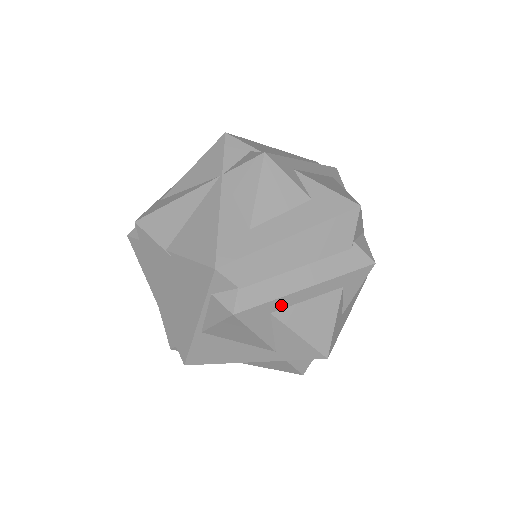
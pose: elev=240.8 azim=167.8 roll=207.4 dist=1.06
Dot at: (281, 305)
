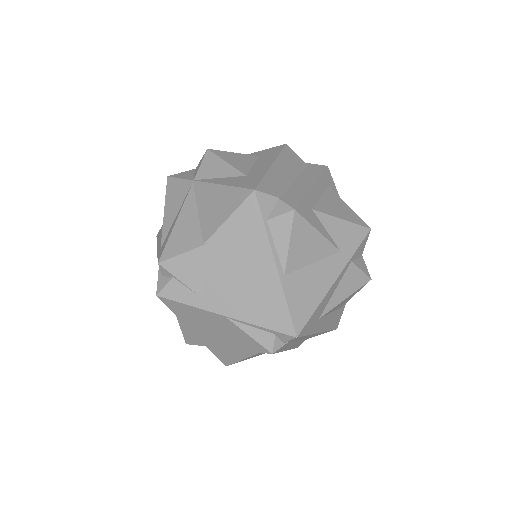
Dot at: (311, 201)
